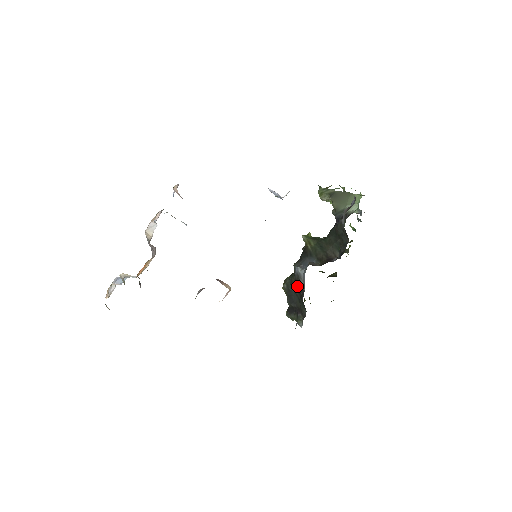
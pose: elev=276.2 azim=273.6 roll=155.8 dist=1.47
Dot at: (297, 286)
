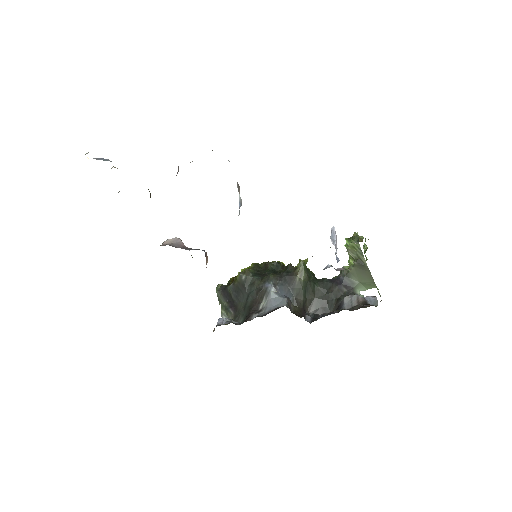
Dot at: (256, 296)
